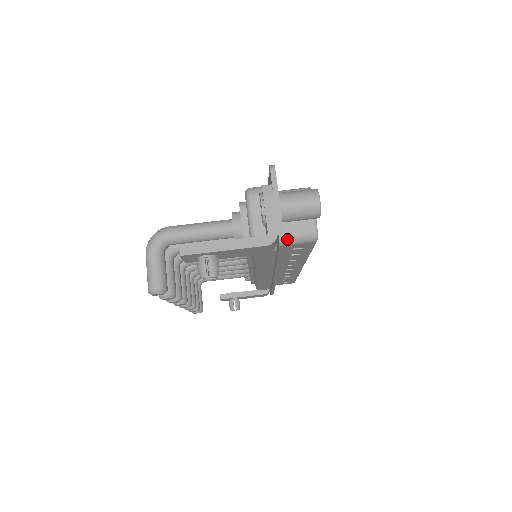
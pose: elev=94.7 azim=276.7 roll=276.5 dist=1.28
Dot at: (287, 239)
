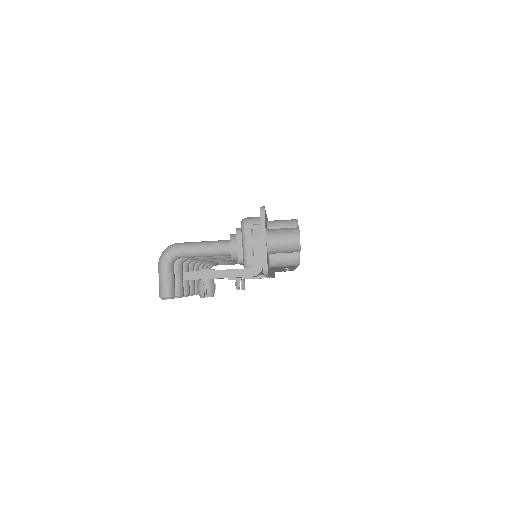
Dot at: (274, 263)
